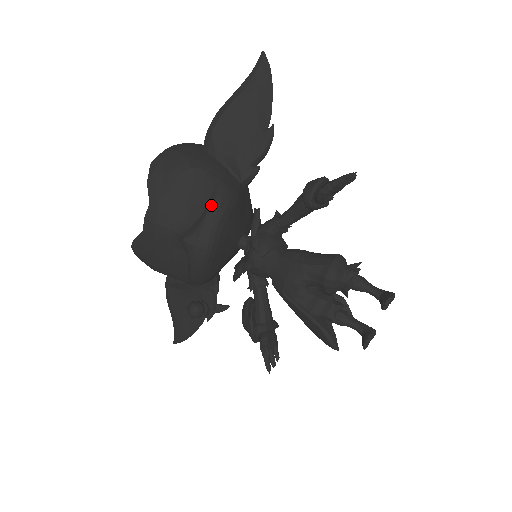
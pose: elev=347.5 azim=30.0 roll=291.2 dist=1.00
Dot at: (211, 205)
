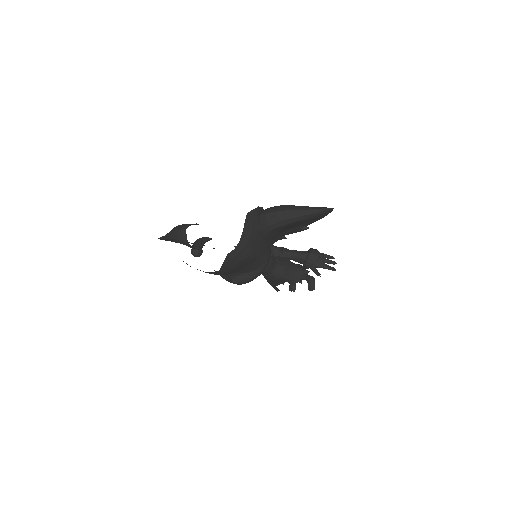
Dot at: (258, 274)
